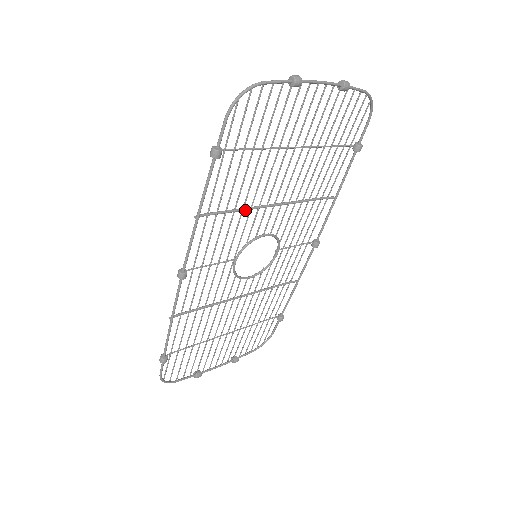
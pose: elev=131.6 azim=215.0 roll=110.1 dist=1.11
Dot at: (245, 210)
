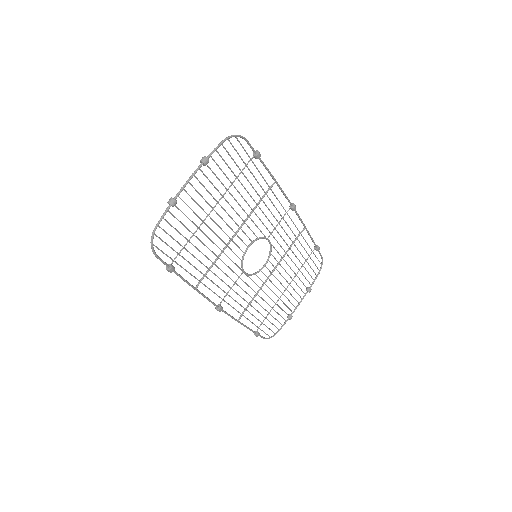
Dot at: (220, 255)
